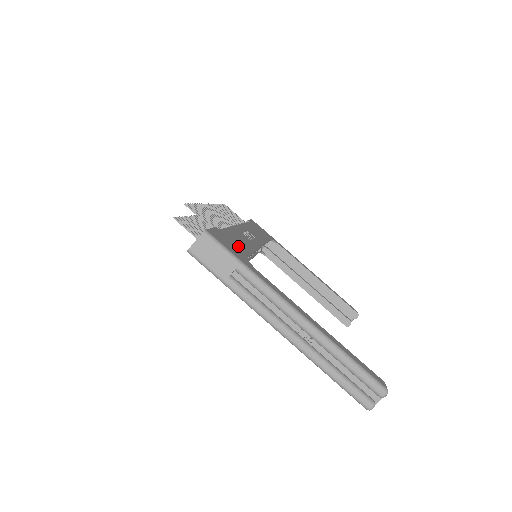
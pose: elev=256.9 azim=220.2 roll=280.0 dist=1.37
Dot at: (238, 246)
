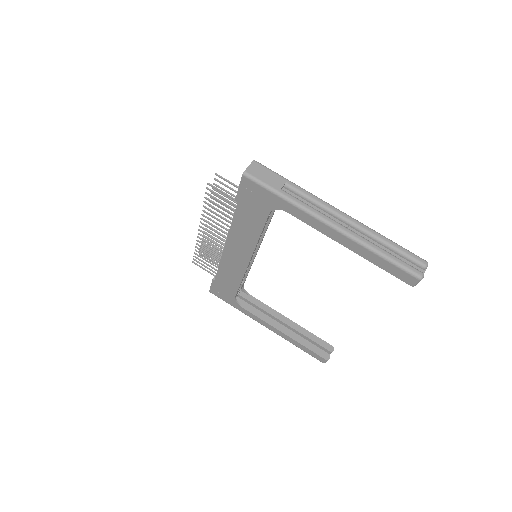
Dot at: occluded
